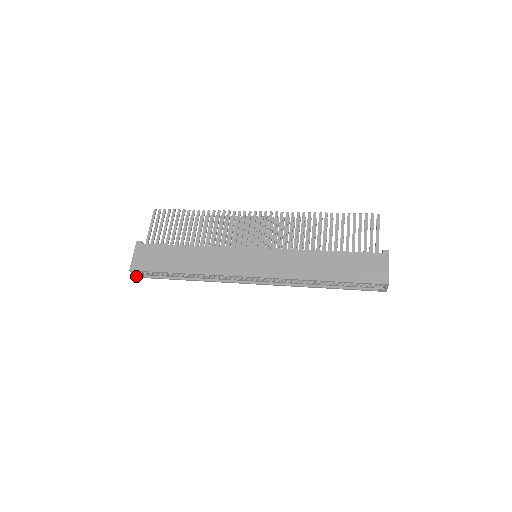
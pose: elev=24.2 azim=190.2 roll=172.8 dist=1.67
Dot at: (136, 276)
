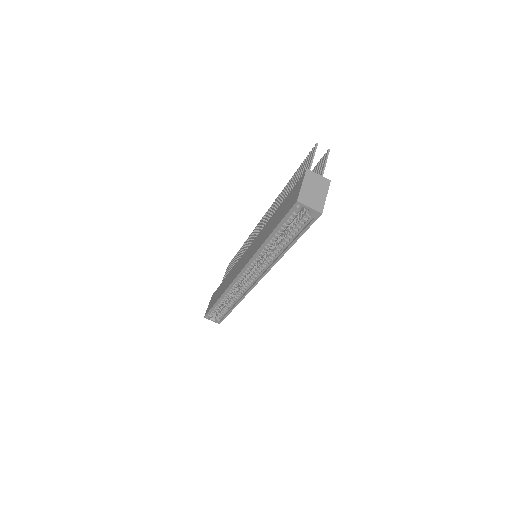
Dot at: occluded
